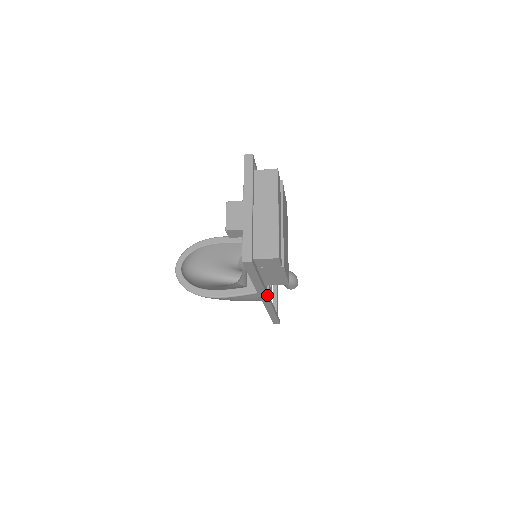
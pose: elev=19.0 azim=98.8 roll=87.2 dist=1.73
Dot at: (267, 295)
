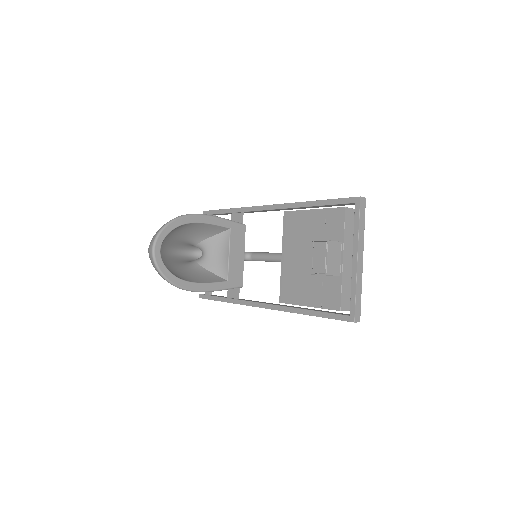
Dot at: occluded
